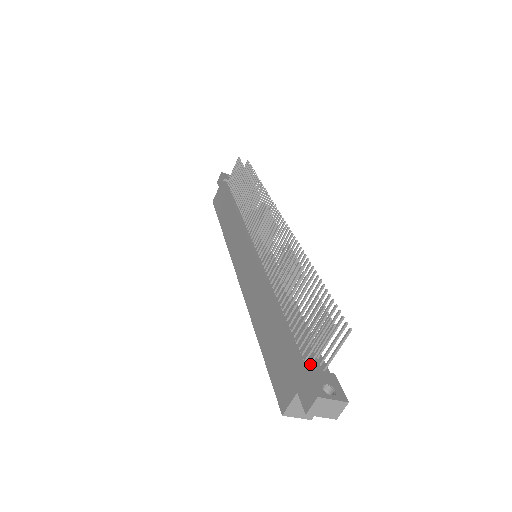
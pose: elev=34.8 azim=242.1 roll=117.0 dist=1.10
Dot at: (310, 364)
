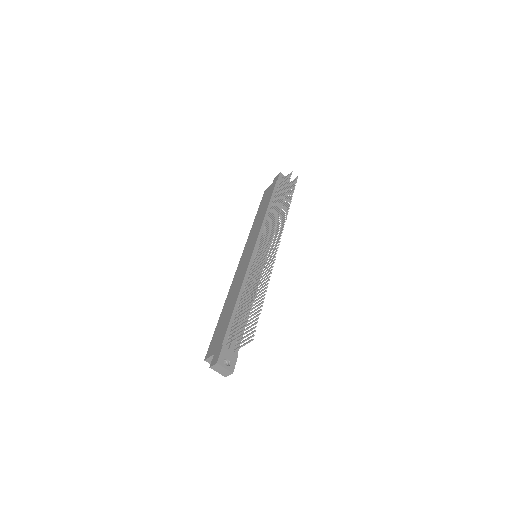
Dot at: (227, 344)
